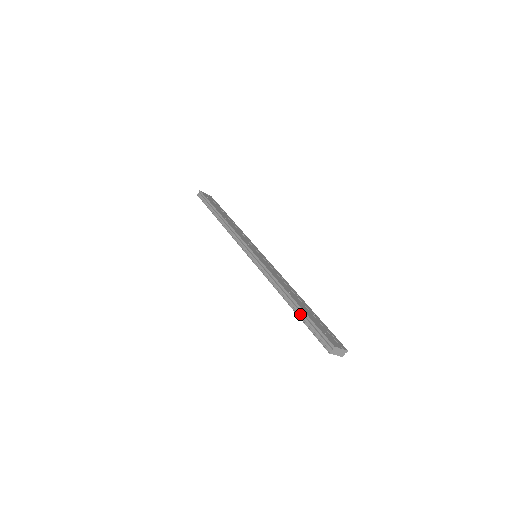
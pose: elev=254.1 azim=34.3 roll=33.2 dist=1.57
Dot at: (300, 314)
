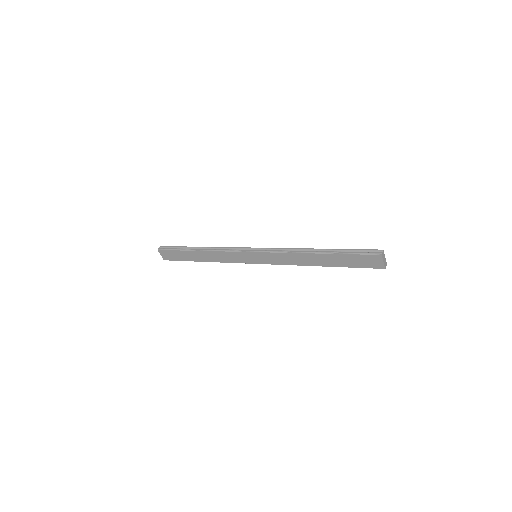
Dot at: (336, 252)
